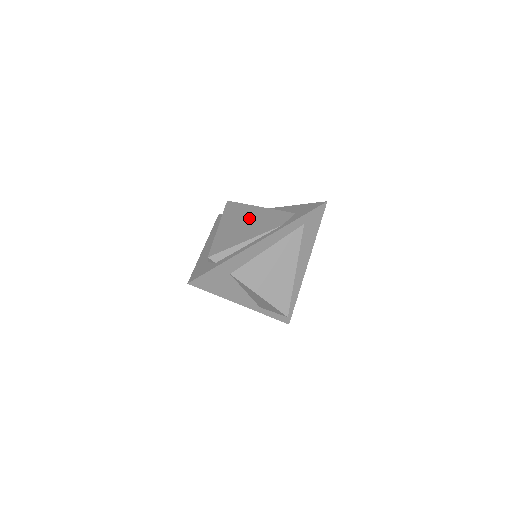
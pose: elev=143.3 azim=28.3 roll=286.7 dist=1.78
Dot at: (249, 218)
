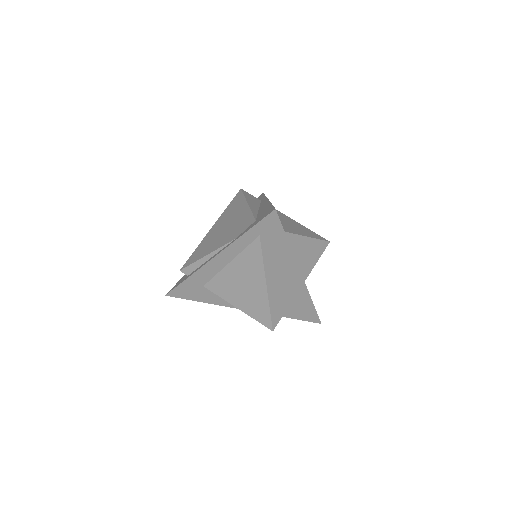
Dot at: (230, 221)
